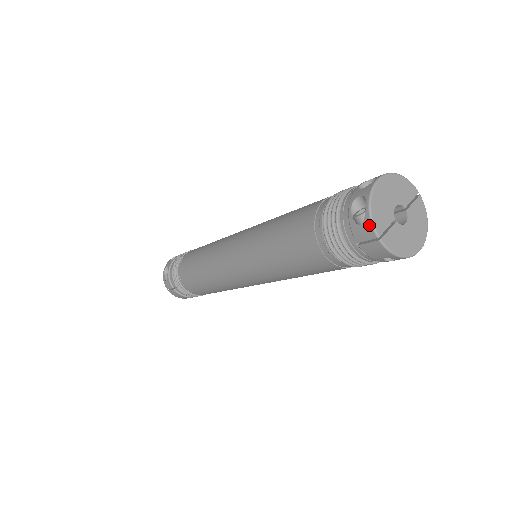
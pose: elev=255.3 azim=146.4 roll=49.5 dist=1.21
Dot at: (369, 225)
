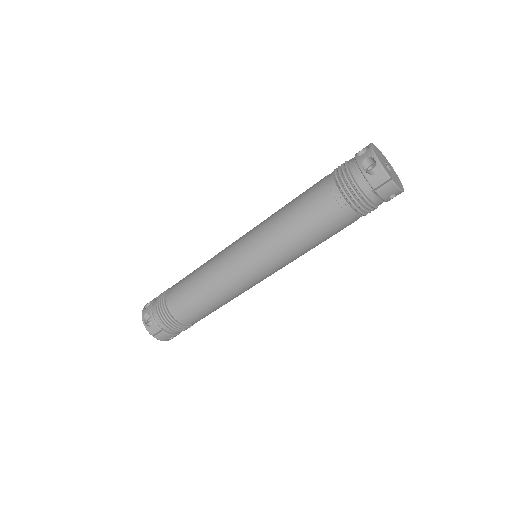
Dot at: (383, 172)
